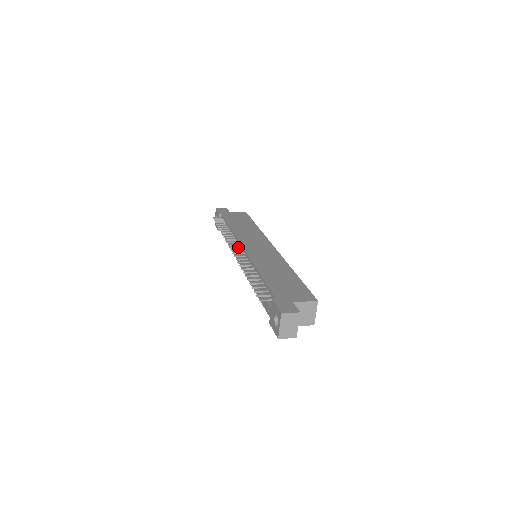
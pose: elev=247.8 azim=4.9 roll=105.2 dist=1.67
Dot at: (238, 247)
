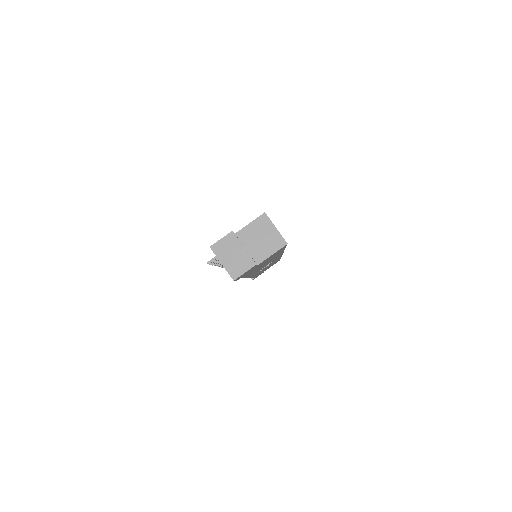
Dot at: occluded
